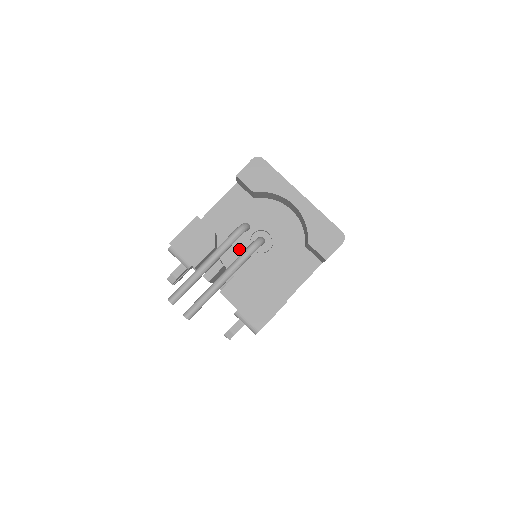
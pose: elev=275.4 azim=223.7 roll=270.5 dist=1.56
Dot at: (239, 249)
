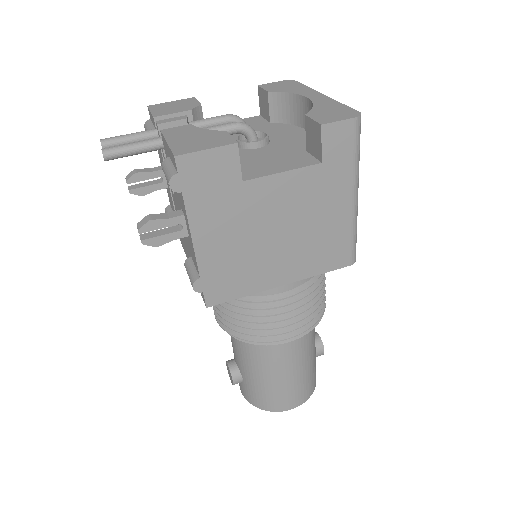
Dot at: occluded
